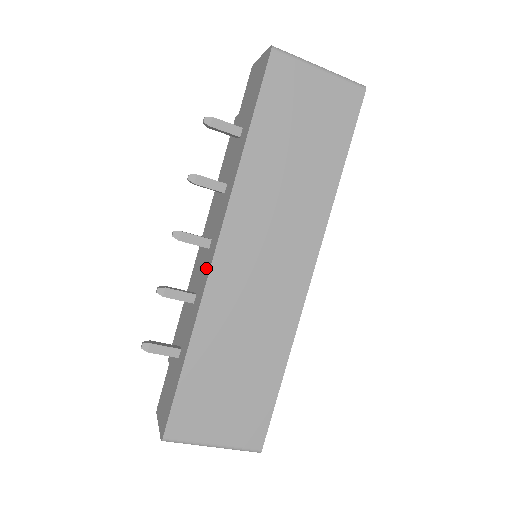
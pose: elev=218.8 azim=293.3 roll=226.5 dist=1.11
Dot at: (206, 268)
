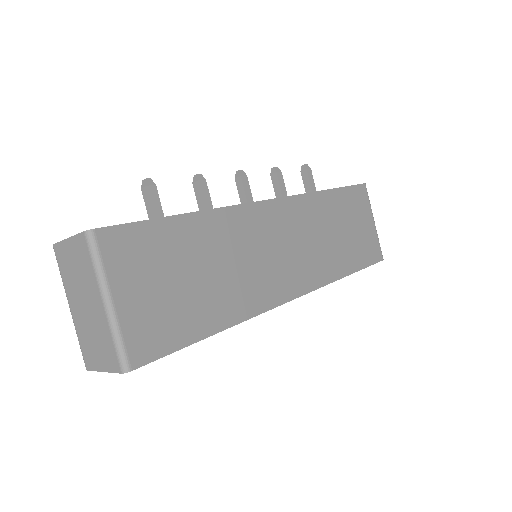
Dot at: occluded
